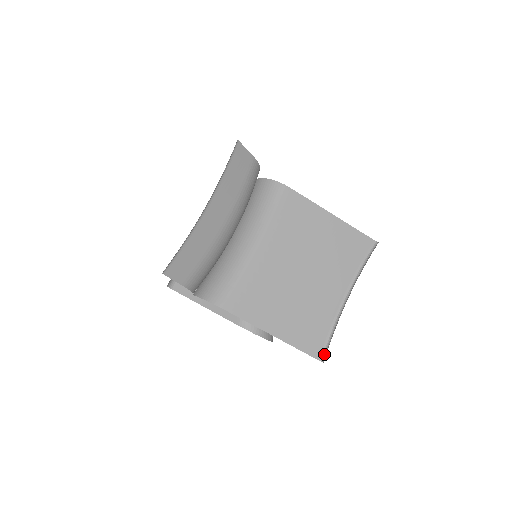
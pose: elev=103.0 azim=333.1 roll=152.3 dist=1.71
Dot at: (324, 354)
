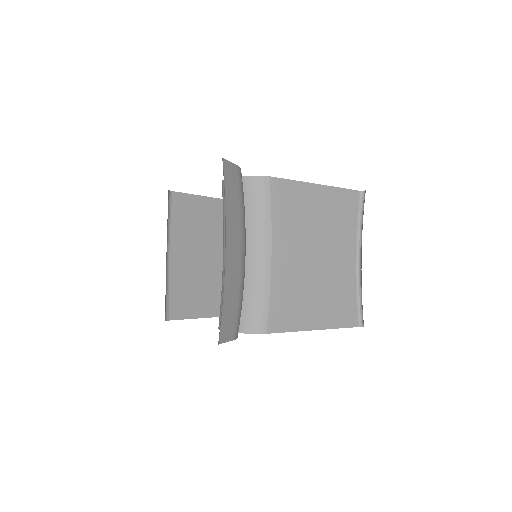
Dot at: (360, 319)
